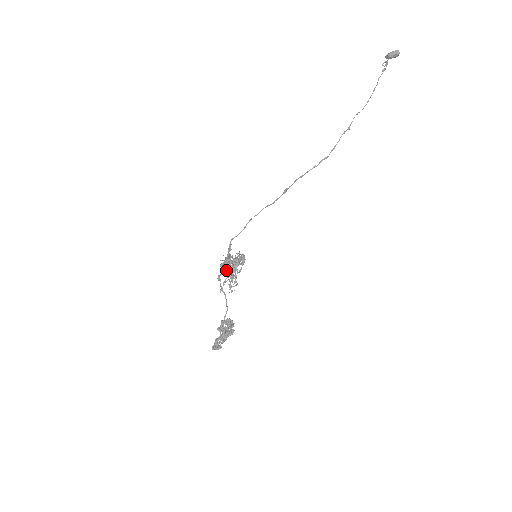
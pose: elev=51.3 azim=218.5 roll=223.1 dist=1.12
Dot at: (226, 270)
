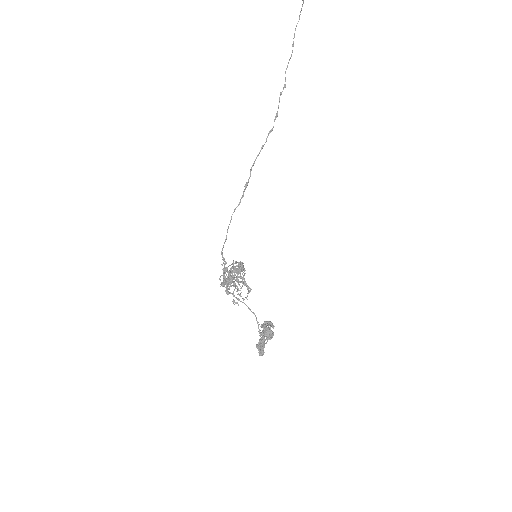
Dot at: (222, 285)
